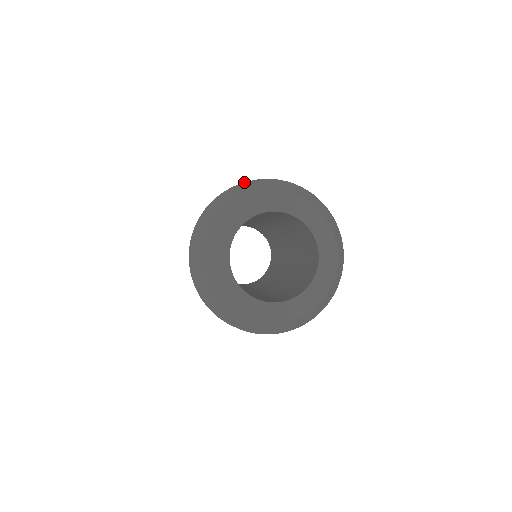
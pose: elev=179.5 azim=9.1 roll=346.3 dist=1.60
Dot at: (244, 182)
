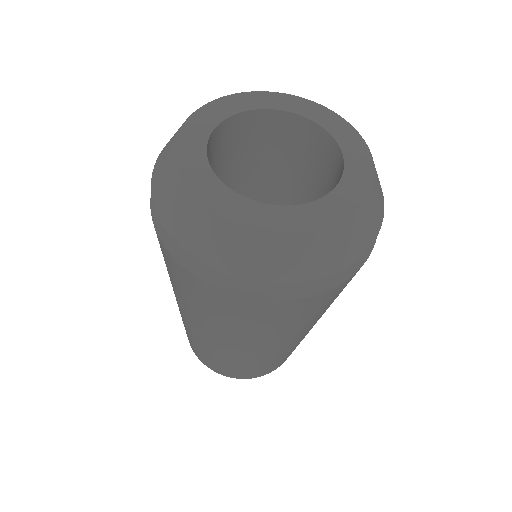
Dot at: occluded
